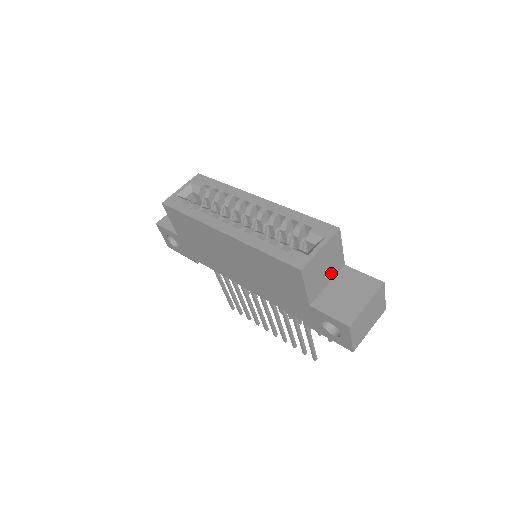
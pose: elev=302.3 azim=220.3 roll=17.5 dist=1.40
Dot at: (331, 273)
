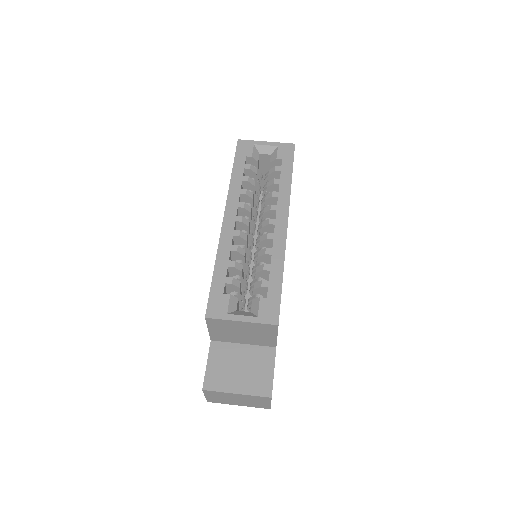
Dot at: (252, 341)
